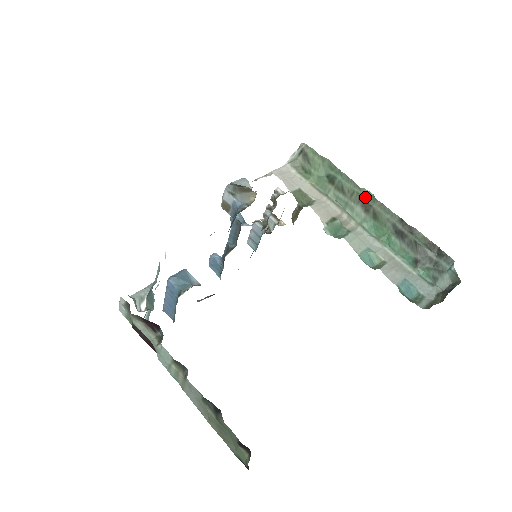
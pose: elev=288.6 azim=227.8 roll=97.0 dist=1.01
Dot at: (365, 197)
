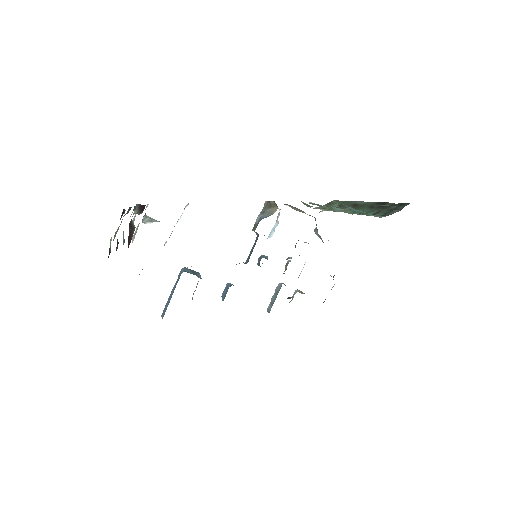
Dot at: (358, 203)
